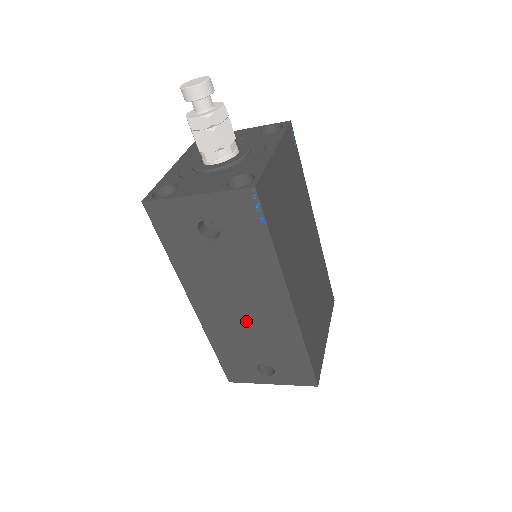
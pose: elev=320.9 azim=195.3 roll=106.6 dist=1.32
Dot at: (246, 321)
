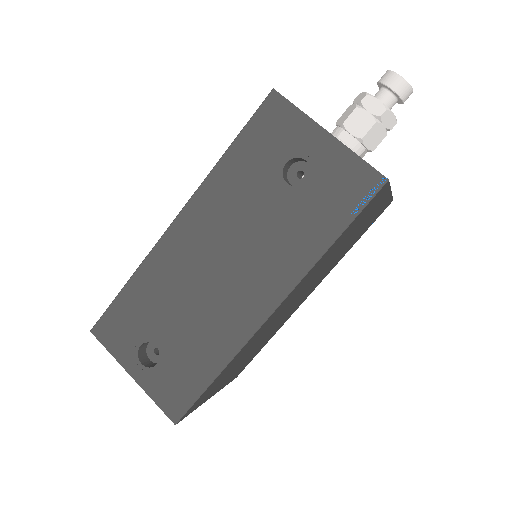
Dot at: (204, 286)
